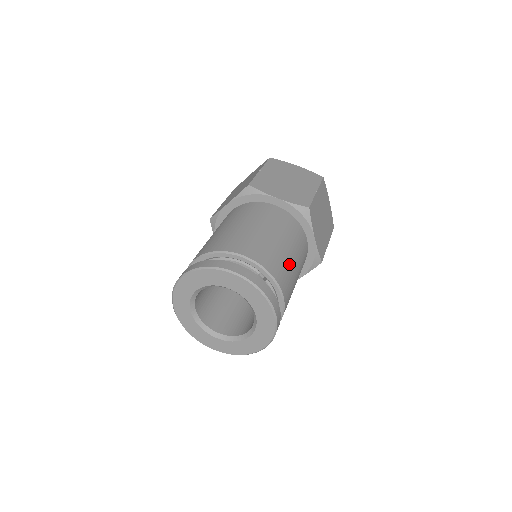
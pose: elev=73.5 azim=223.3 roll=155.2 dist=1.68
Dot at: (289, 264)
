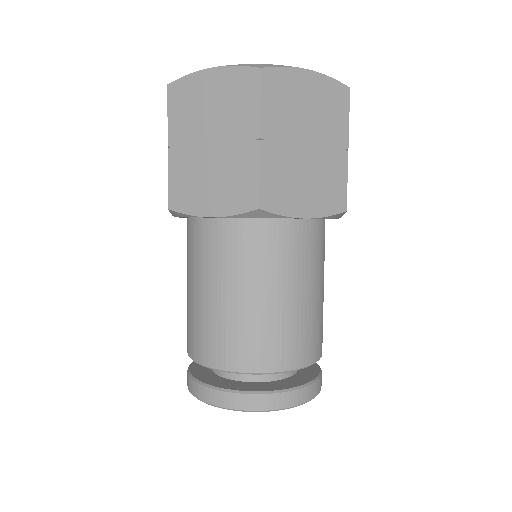
Dot at: (282, 318)
